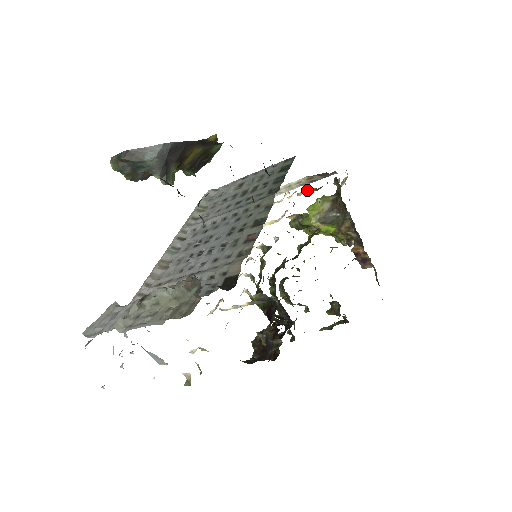
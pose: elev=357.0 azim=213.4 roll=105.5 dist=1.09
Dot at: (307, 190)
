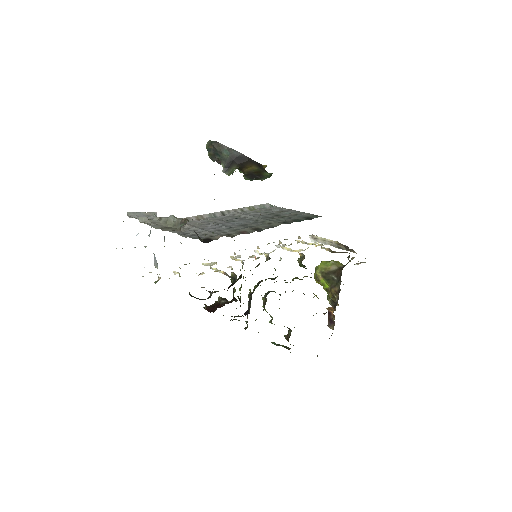
Dot at: (327, 248)
